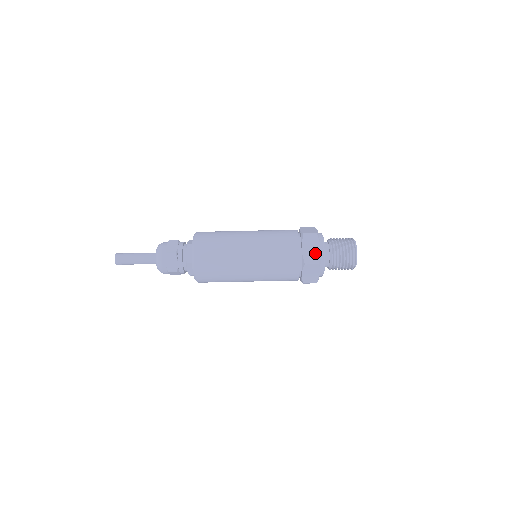
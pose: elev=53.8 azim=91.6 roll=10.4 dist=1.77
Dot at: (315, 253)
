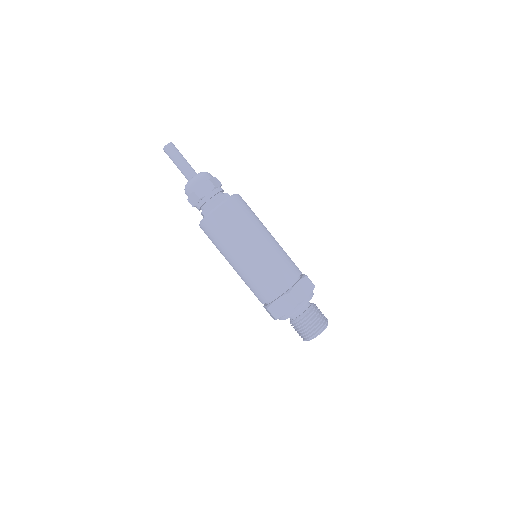
Dot at: occluded
